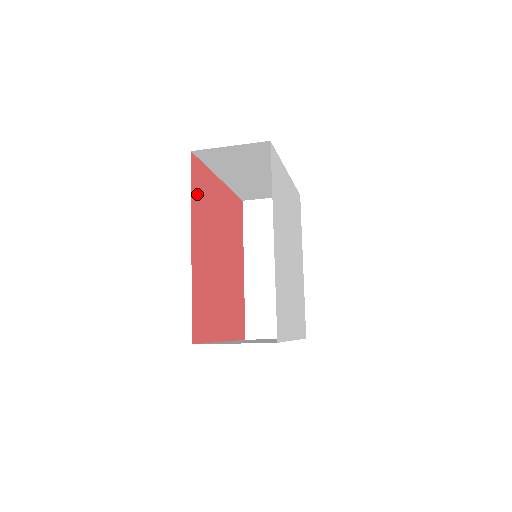
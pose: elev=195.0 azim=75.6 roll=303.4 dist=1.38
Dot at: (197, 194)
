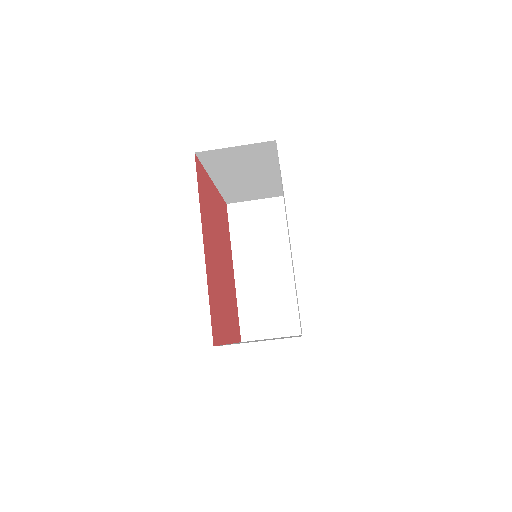
Dot at: (202, 196)
